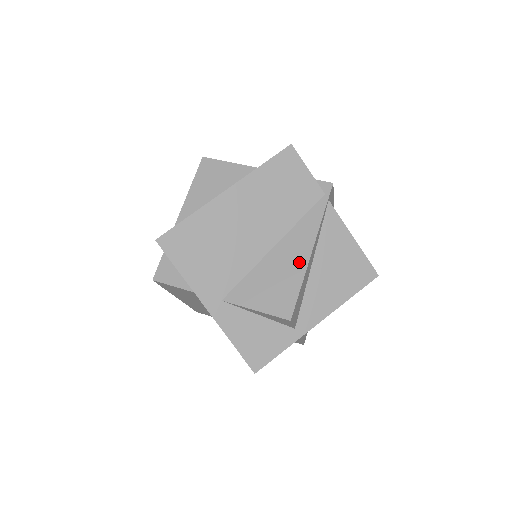
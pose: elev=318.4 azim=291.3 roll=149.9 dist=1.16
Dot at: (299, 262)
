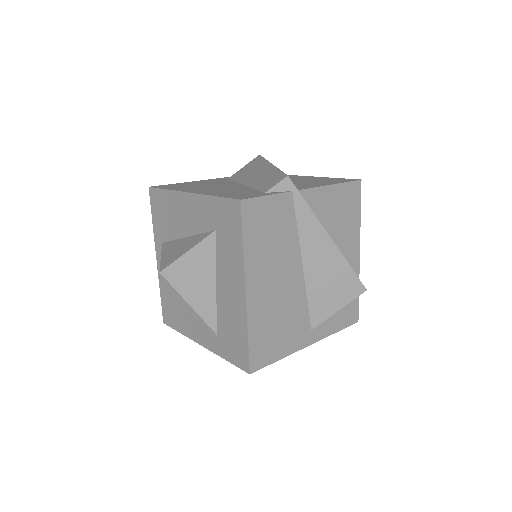
Dot at: (331, 255)
